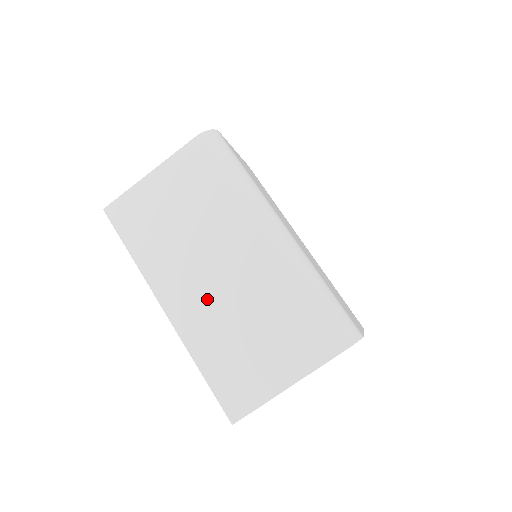
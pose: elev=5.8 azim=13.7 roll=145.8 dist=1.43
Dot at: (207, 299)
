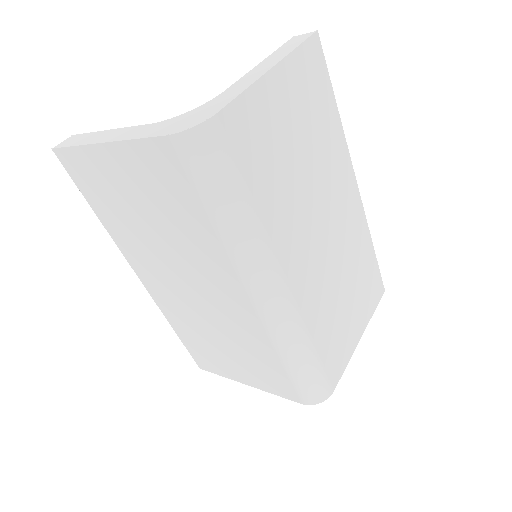
Dot at: (181, 299)
